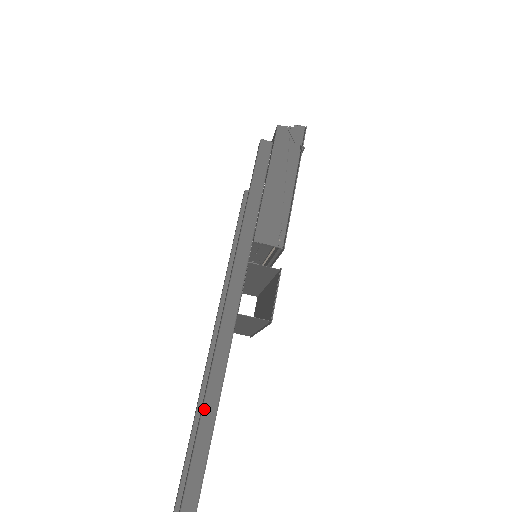
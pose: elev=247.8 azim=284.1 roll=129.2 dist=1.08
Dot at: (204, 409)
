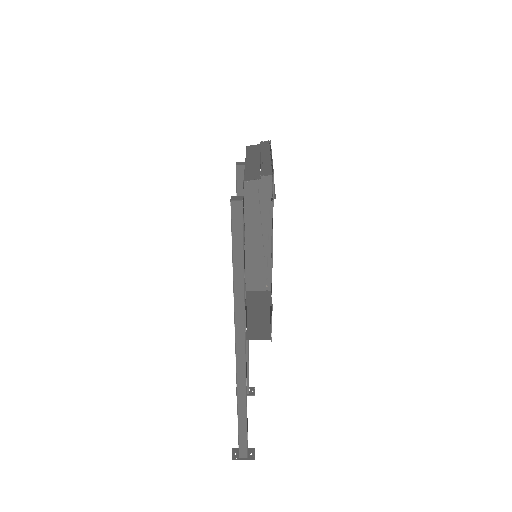
Dot at: (238, 391)
